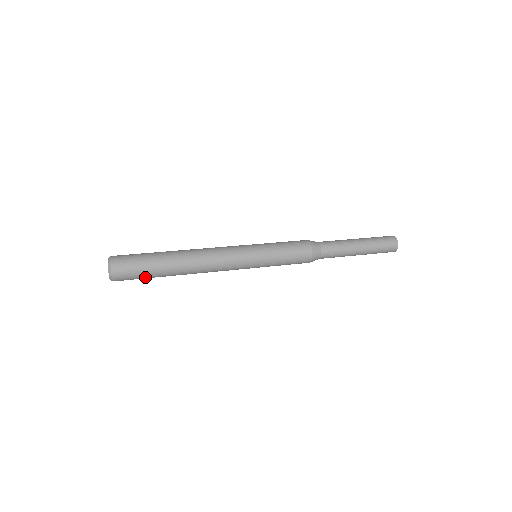
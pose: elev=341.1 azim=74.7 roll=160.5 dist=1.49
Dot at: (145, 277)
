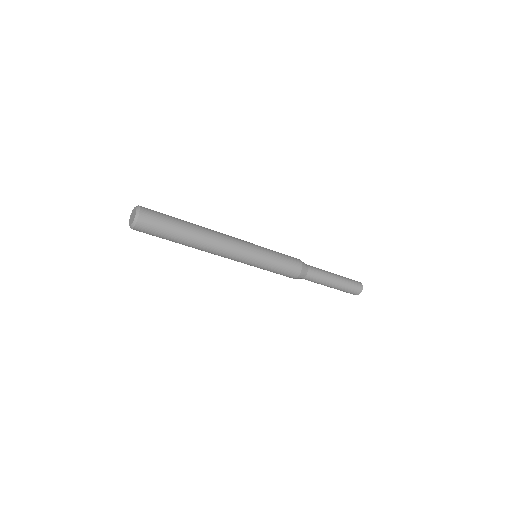
Dot at: (167, 228)
